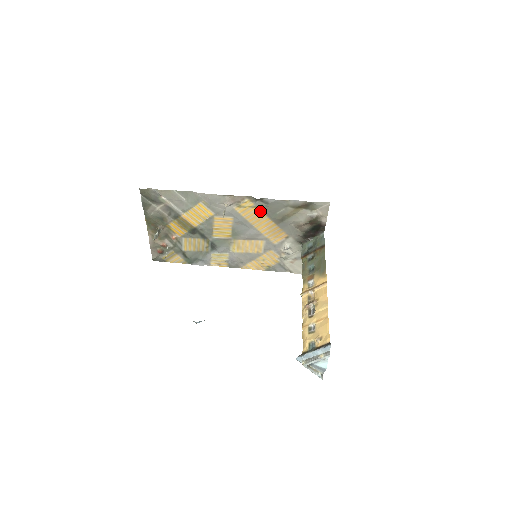
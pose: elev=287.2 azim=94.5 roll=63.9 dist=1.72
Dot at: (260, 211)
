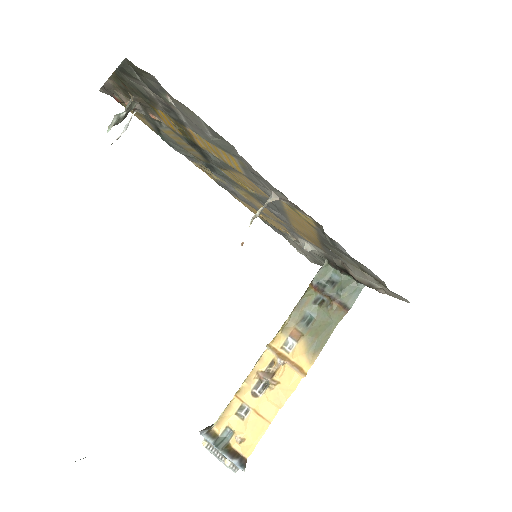
Dot at: (315, 231)
